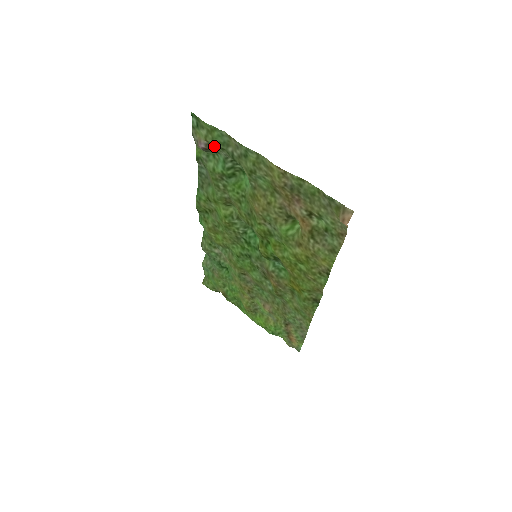
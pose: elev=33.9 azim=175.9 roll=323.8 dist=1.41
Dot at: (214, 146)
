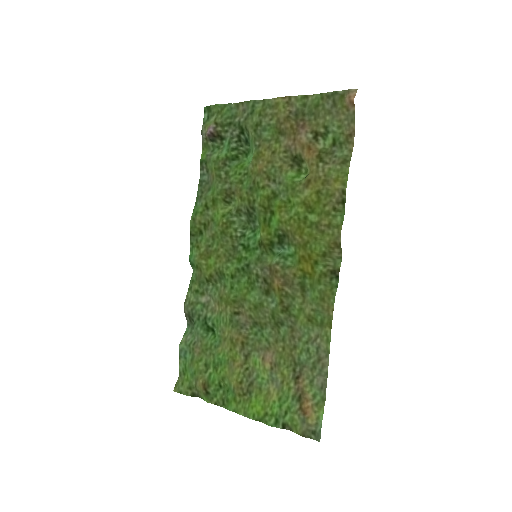
Dot at: (221, 130)
